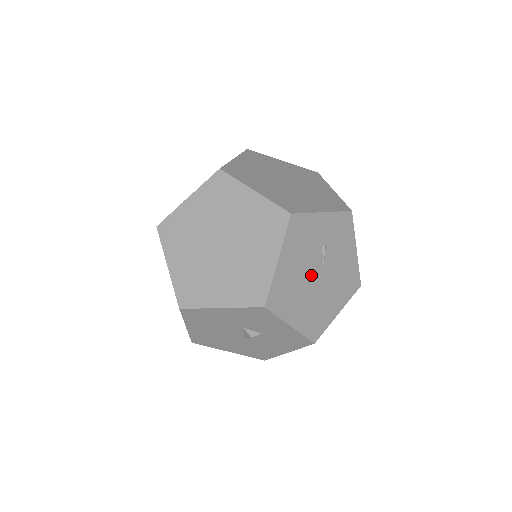
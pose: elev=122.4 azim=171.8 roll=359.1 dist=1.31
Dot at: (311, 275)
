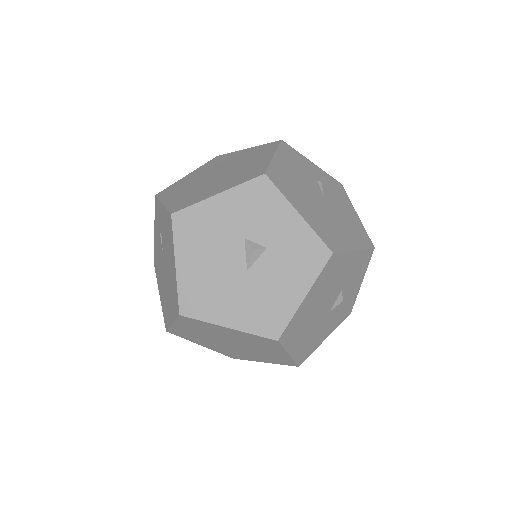
Dot at: (312, 193)
